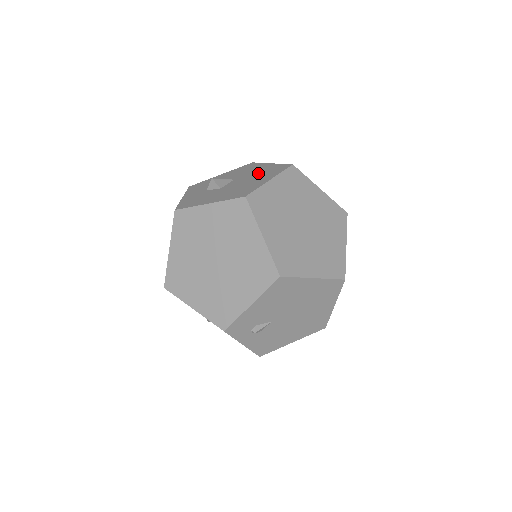
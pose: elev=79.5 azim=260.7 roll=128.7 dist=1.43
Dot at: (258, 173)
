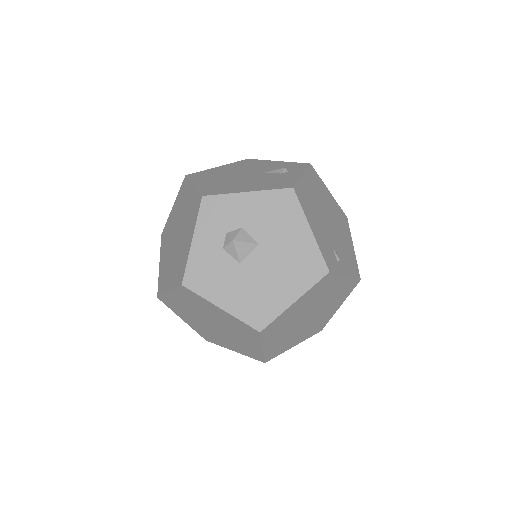
Dot at: (289, 257)
